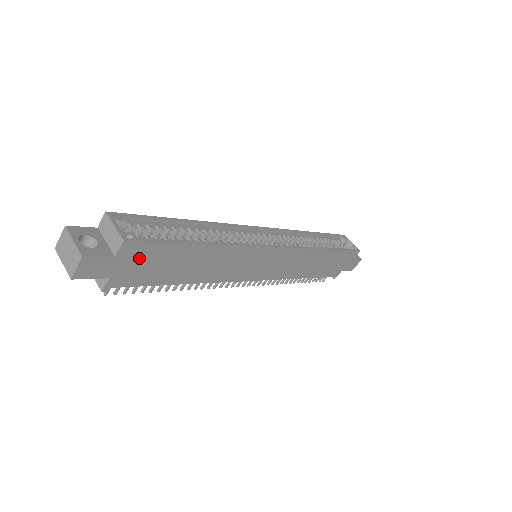
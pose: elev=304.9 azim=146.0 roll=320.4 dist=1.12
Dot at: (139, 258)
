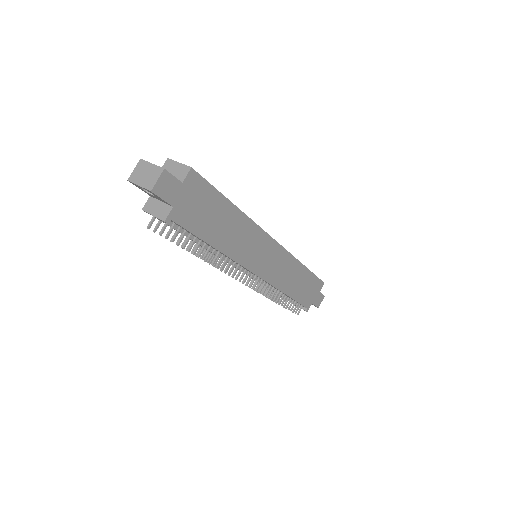
Dot at: (195, 195)
